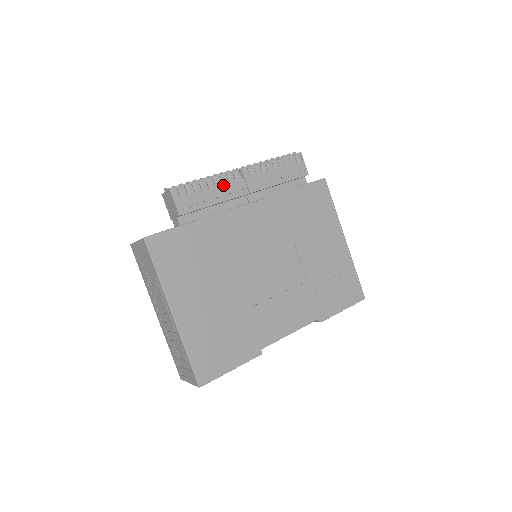
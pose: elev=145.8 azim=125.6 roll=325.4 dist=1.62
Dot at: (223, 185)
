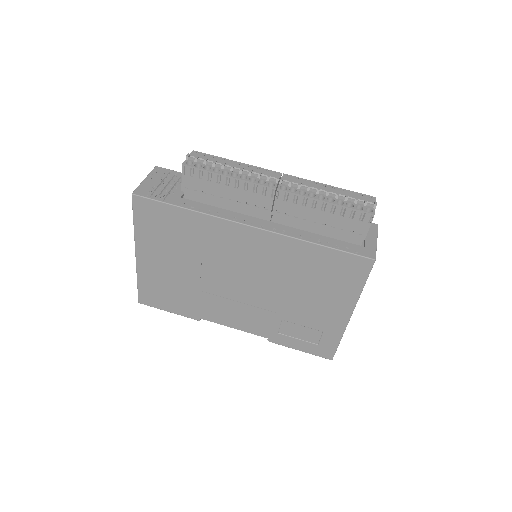
Dot at: (244, 192)
